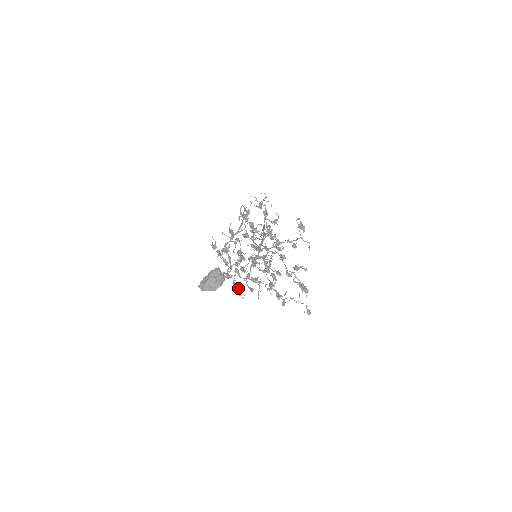
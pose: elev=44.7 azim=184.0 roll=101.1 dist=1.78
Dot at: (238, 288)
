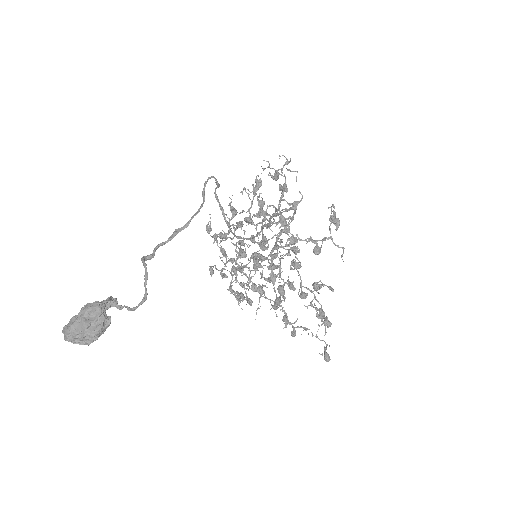
Dot at: (237, 294)
